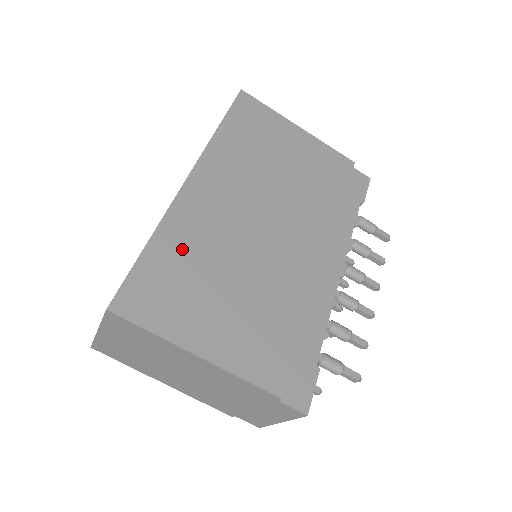
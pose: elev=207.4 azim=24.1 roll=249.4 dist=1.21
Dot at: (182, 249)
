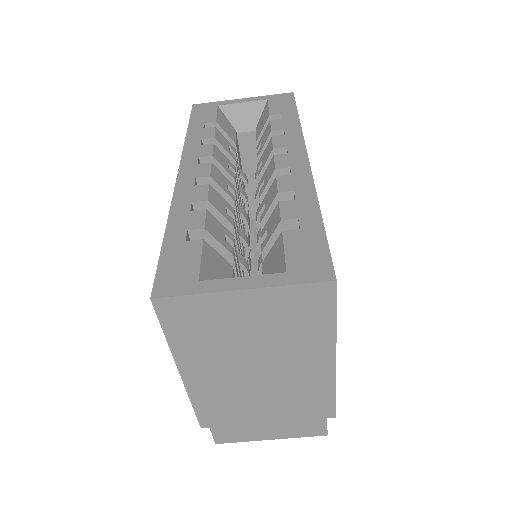
Dot at: occluded
